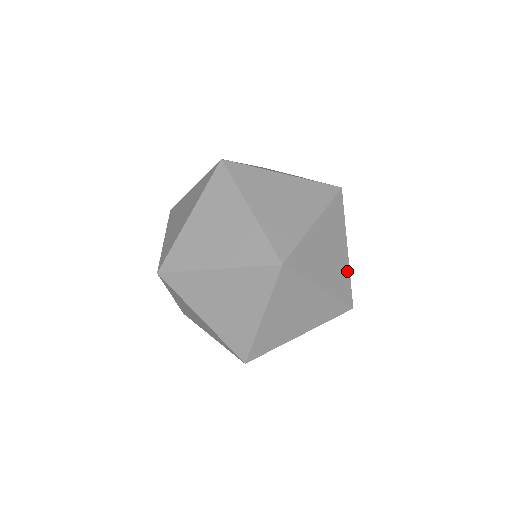
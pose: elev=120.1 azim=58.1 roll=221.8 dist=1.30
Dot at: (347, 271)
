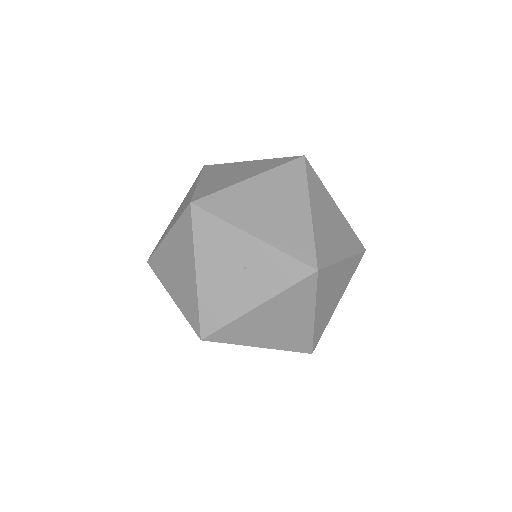
Dot at: (351, 260)
